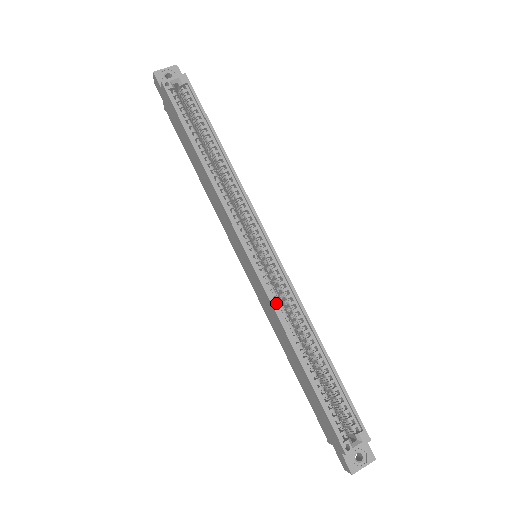
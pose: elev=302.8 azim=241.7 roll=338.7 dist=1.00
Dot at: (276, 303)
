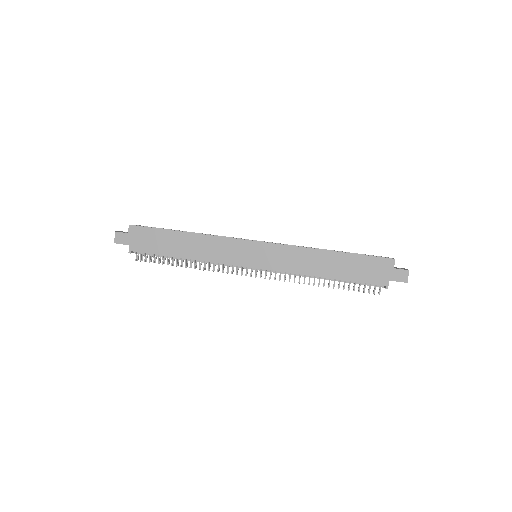
Dot at: (291, 248)
